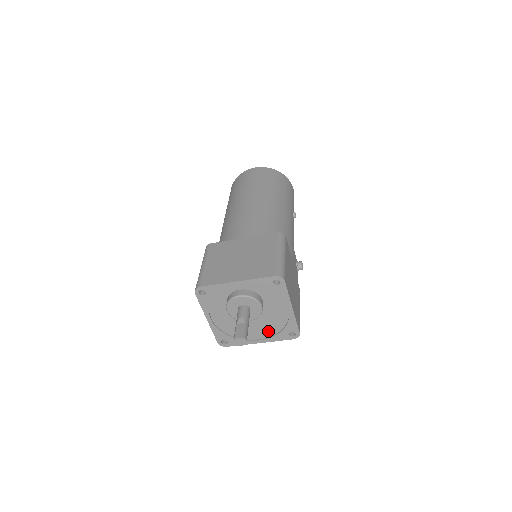
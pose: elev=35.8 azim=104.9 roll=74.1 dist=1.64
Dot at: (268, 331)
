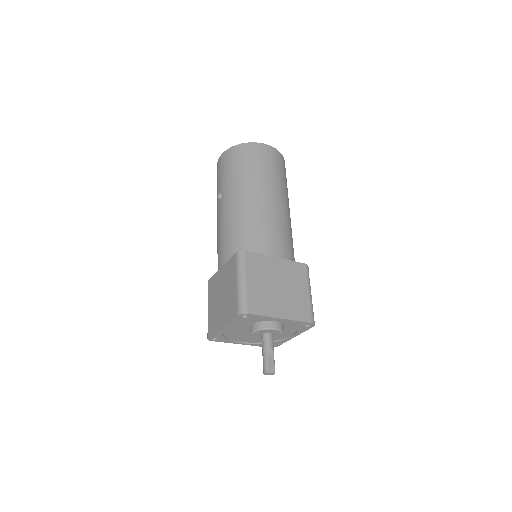
Dot at: (257, 340)
